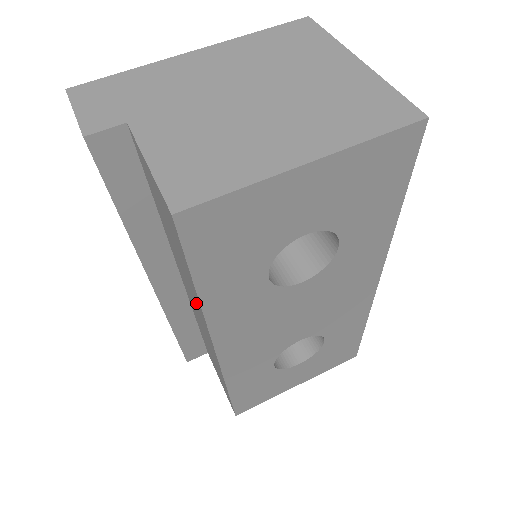
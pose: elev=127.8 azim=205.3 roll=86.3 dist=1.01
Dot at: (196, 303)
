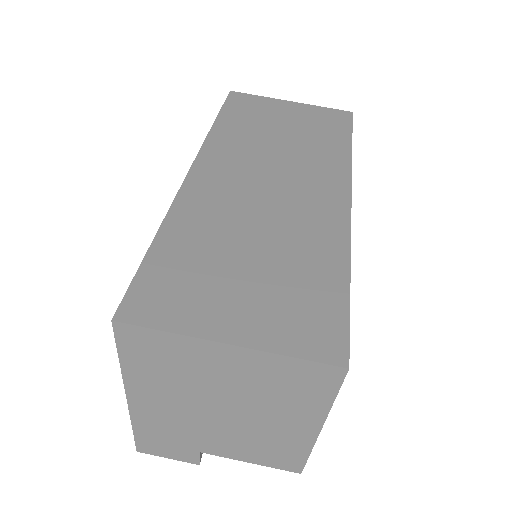
Dot at: occluded
